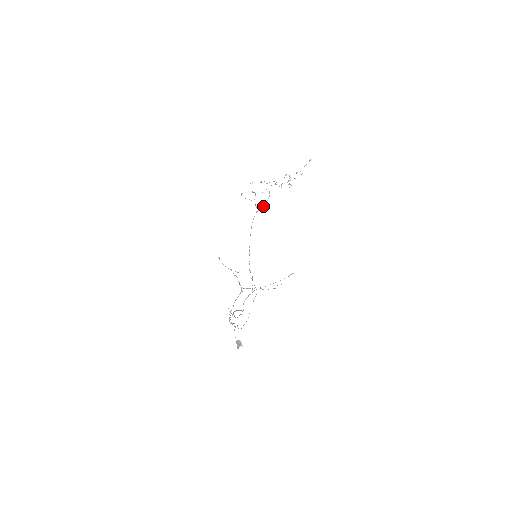
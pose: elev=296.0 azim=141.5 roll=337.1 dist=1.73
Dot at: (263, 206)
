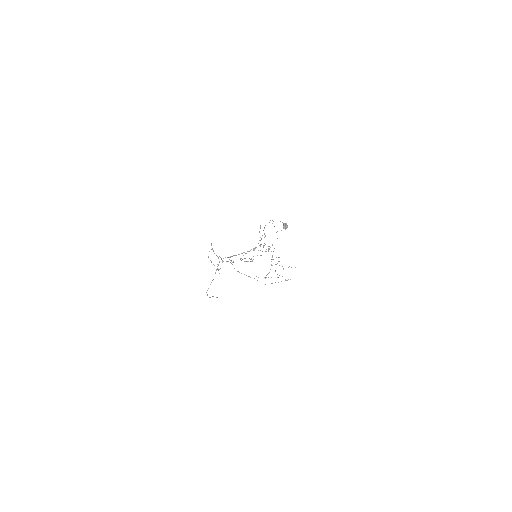
Dot at: (262, 251)
